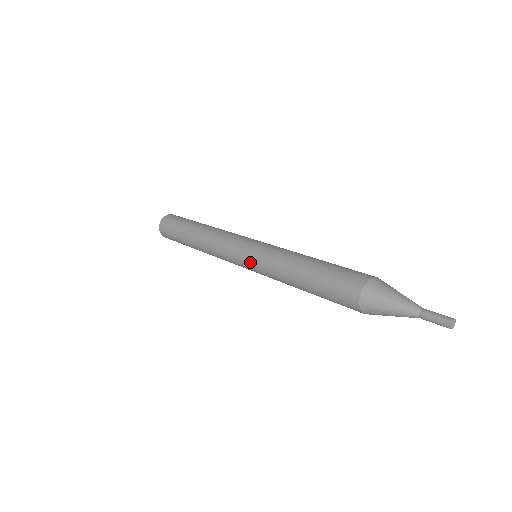
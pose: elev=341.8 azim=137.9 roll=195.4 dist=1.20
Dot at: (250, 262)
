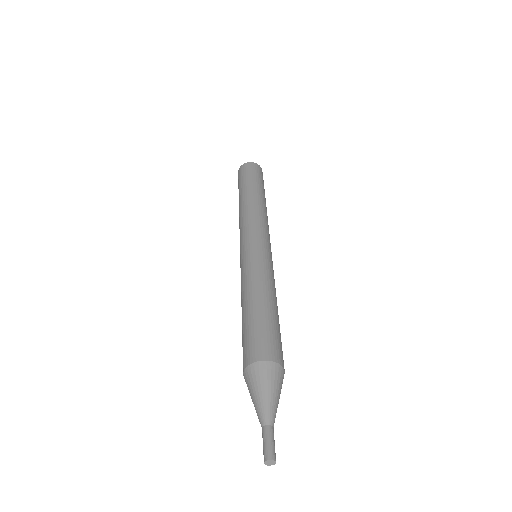
Dot at: (240, 260)
